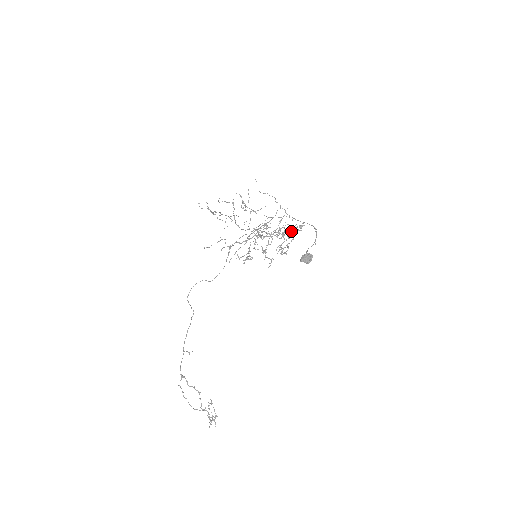
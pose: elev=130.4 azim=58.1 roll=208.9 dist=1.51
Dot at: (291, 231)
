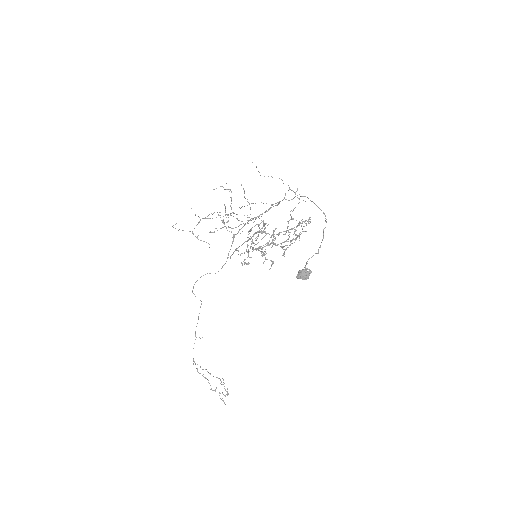
Dot at: (297, 225)
